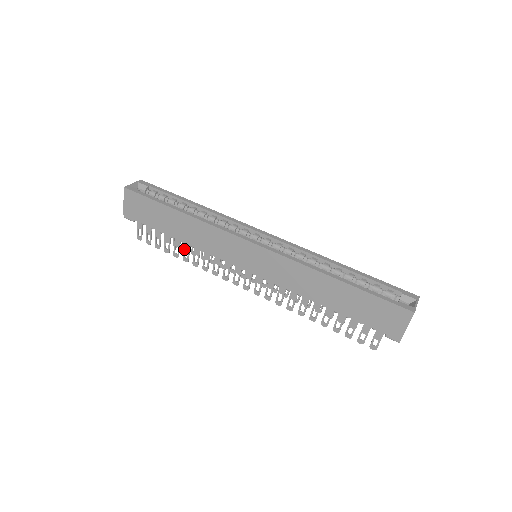
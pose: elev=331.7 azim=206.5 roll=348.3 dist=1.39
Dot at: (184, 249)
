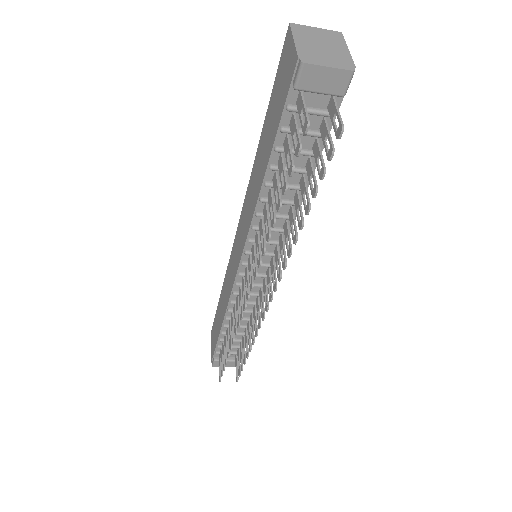
Dot at: (229, 335)
